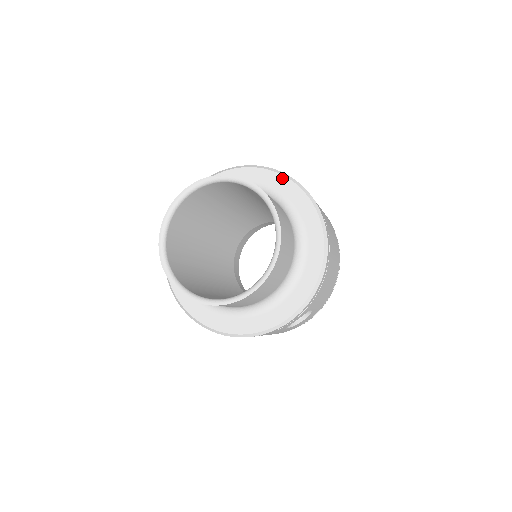
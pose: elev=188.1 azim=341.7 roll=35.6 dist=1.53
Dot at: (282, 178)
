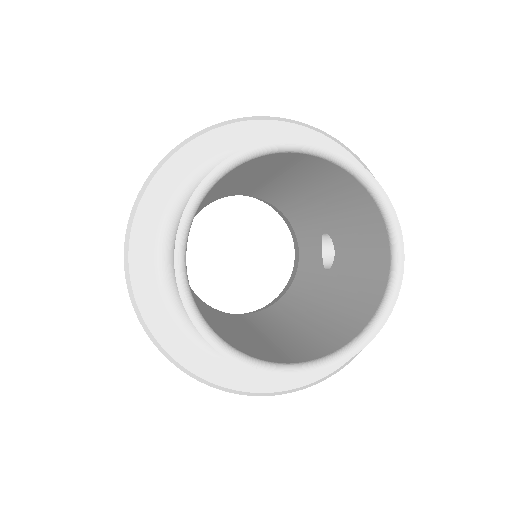
Dot at: (213, 134)
